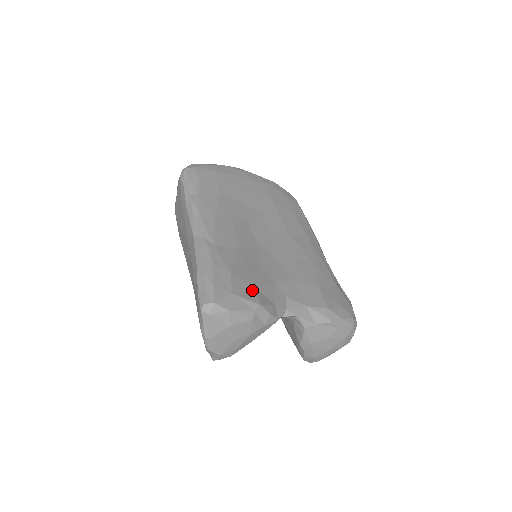
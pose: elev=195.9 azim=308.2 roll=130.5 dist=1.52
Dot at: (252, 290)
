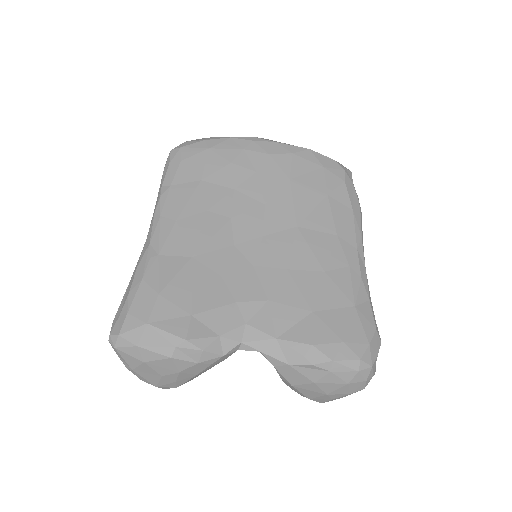
Dot at: (184, 317)
